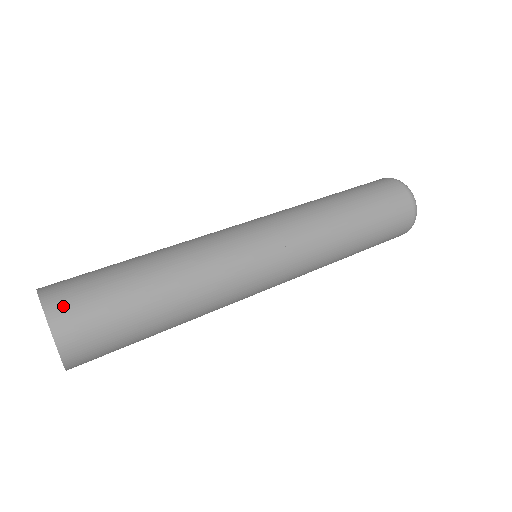
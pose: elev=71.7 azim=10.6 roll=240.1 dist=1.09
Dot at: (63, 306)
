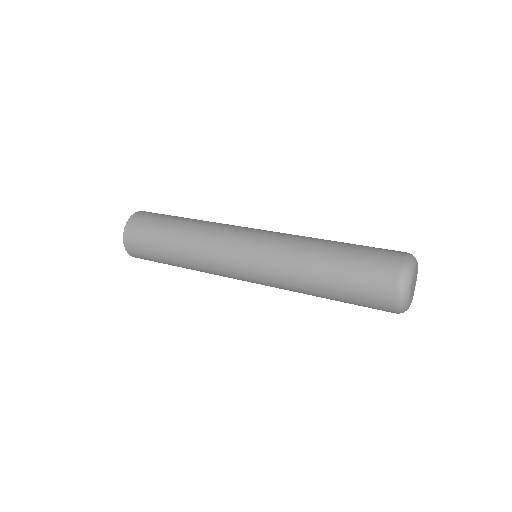
Dot at: (130, 239)
